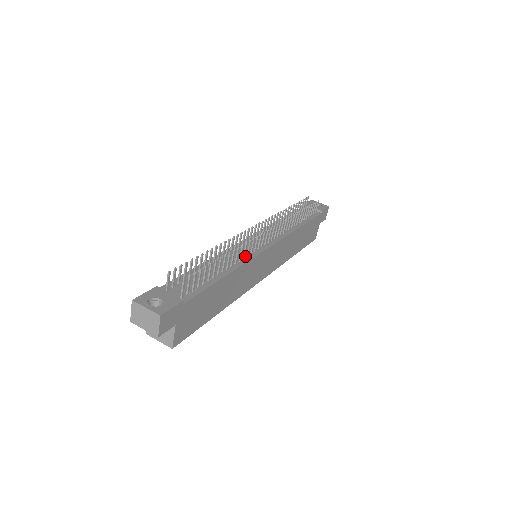
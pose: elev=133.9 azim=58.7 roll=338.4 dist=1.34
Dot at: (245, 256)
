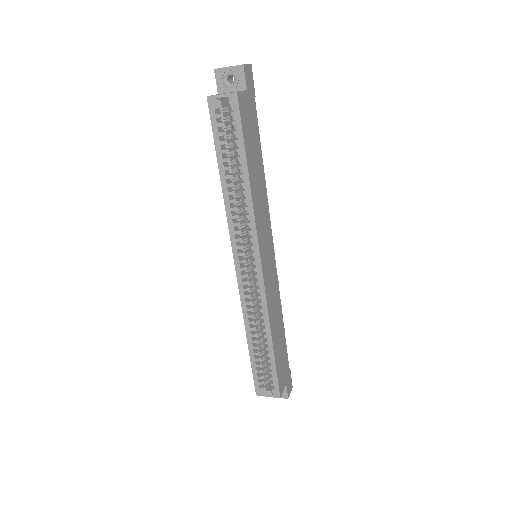
Dot at: occluded
